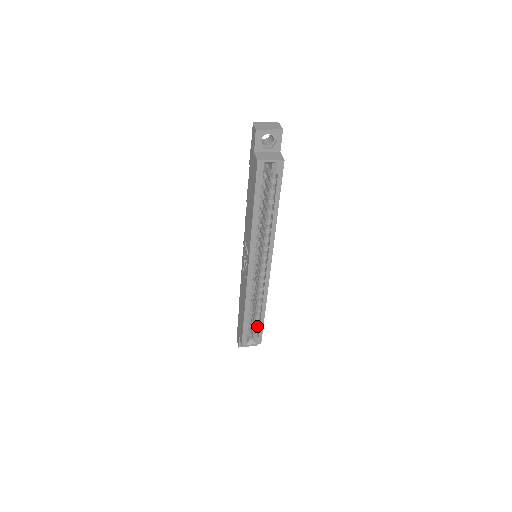
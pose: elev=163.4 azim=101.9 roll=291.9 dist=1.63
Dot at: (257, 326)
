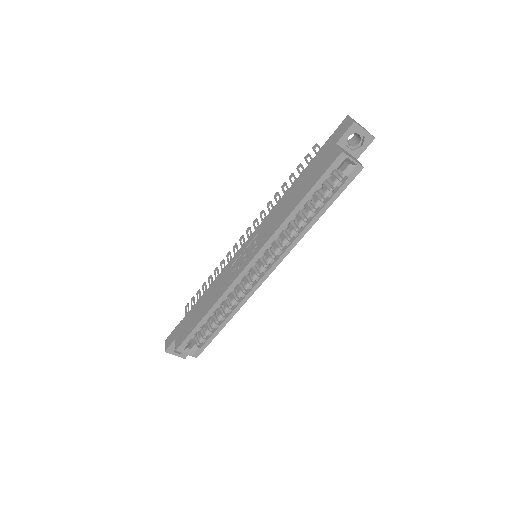
Dot at: (207, 335)
